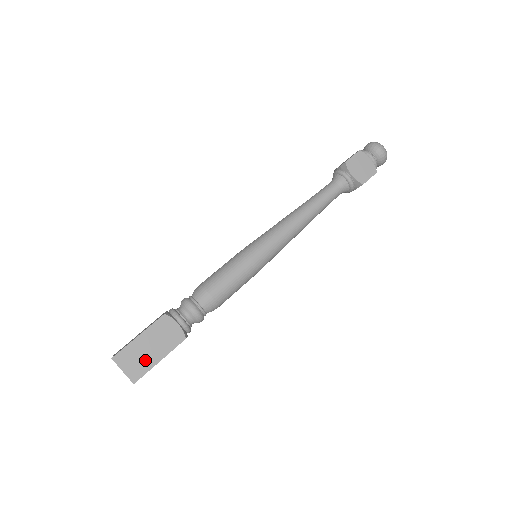
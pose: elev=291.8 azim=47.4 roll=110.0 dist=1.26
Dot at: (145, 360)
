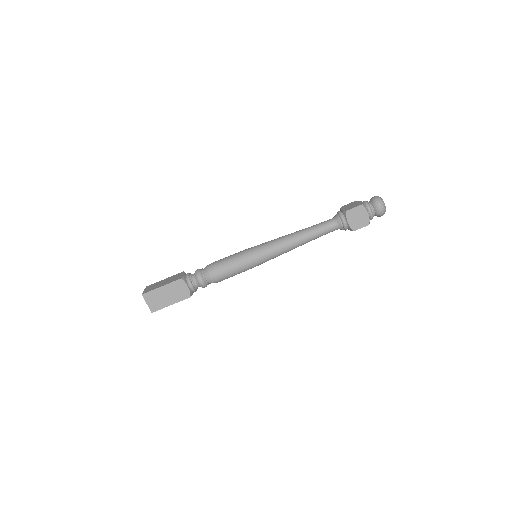
Dot at: (162, 302)
